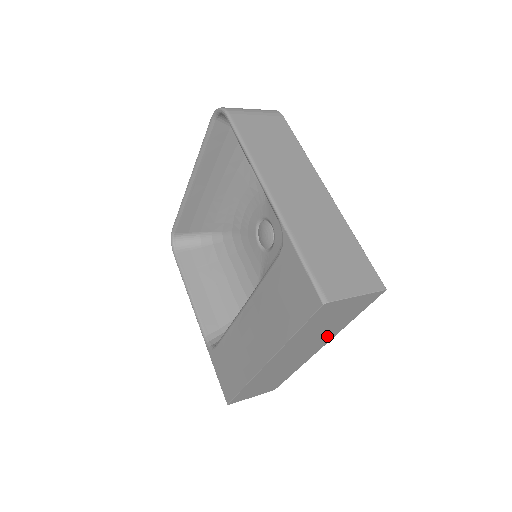
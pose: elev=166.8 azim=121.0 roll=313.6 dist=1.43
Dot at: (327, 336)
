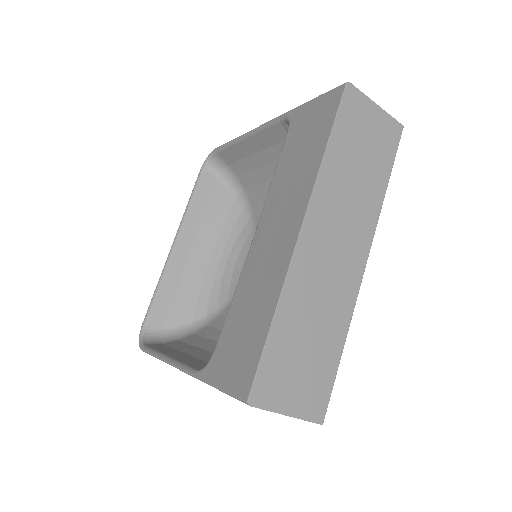
Dot at: (367, 212)
